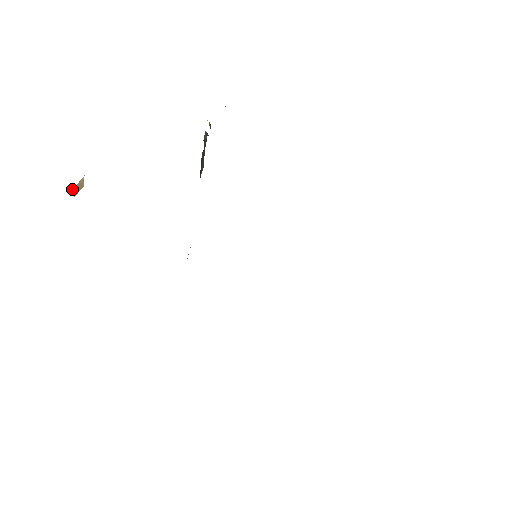
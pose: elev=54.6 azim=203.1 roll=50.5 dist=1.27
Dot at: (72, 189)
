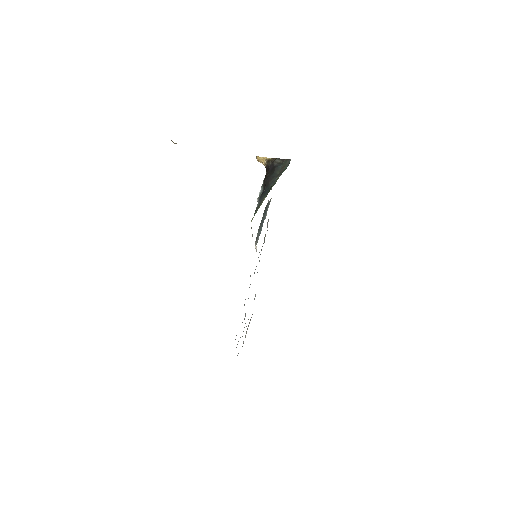
Dot at: occluded
